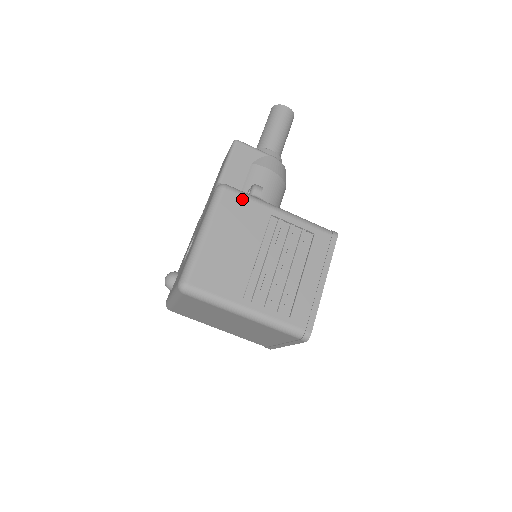
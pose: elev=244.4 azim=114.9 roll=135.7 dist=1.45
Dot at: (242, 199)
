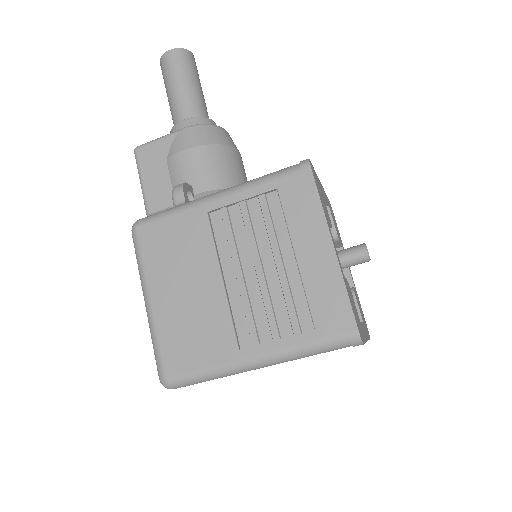
Dot at: (162, 224)
